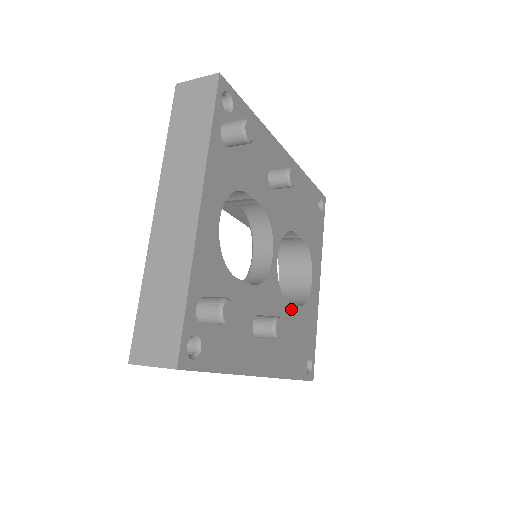
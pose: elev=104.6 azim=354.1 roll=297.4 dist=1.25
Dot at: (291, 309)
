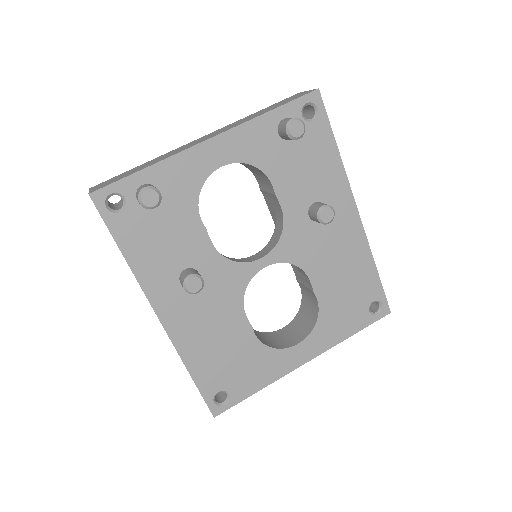
Dot at: (244, 324)
